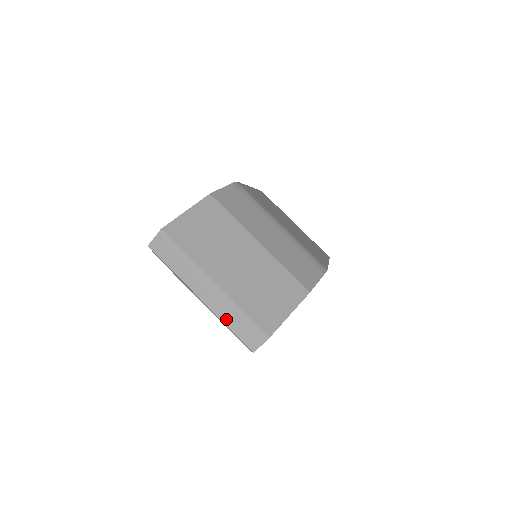
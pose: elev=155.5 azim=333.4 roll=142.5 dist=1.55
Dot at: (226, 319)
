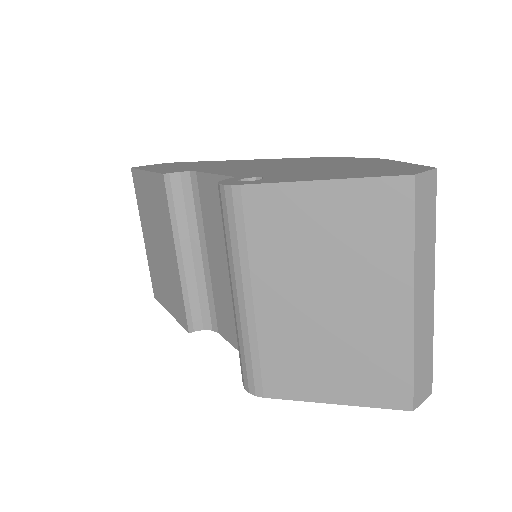
Dot at: (418, 349)
